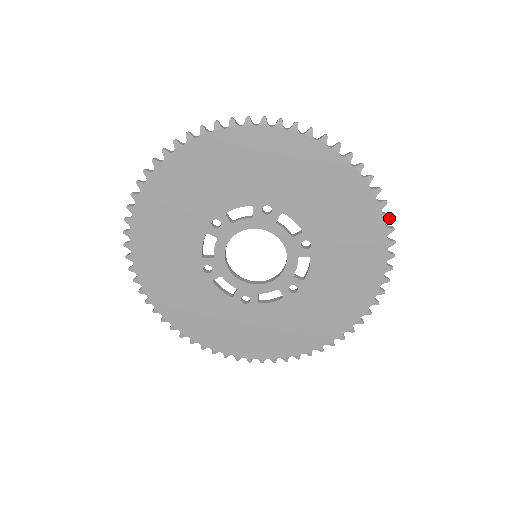
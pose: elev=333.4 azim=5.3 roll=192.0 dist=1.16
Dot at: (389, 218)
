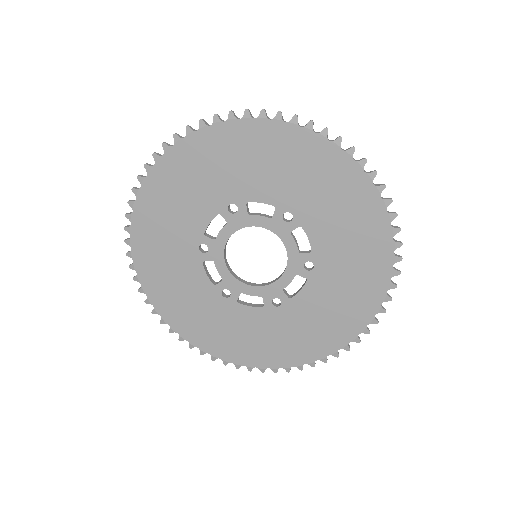
Dot at: (397, 275)
